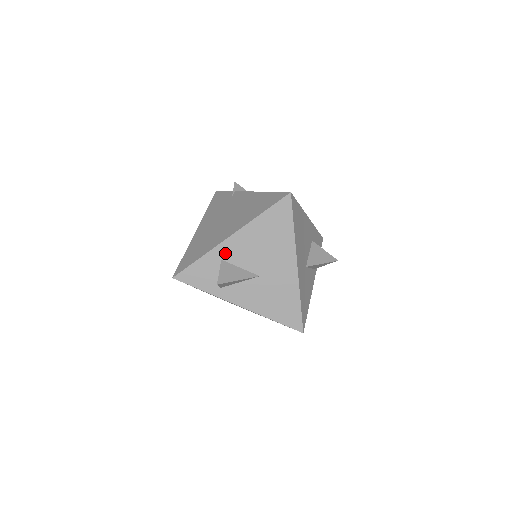
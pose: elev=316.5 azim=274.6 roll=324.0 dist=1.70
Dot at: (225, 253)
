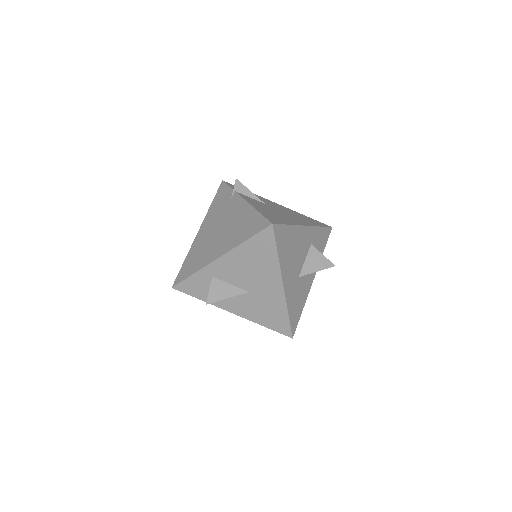
Dot at: (215, 272)
